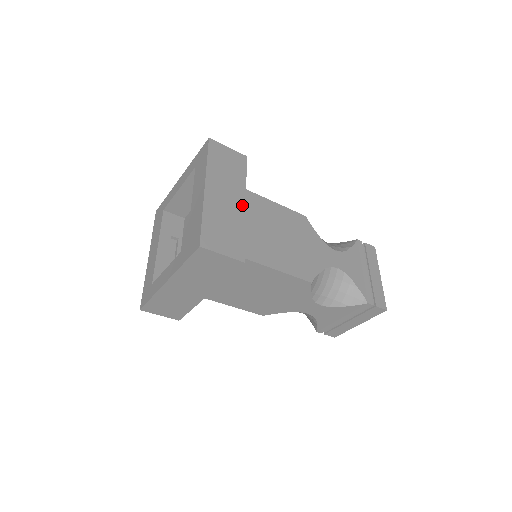
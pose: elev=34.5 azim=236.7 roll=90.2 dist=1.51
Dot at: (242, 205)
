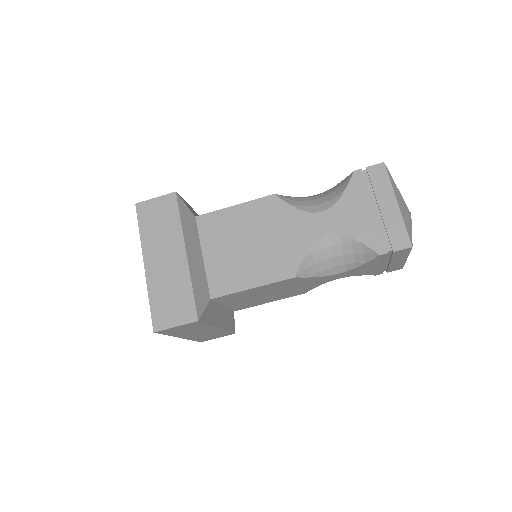
Dot at: occluded
